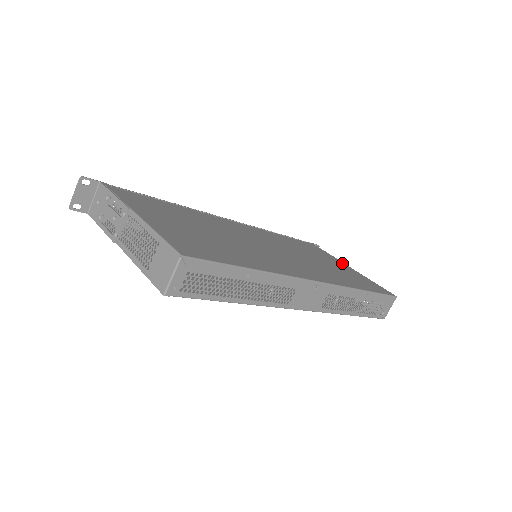
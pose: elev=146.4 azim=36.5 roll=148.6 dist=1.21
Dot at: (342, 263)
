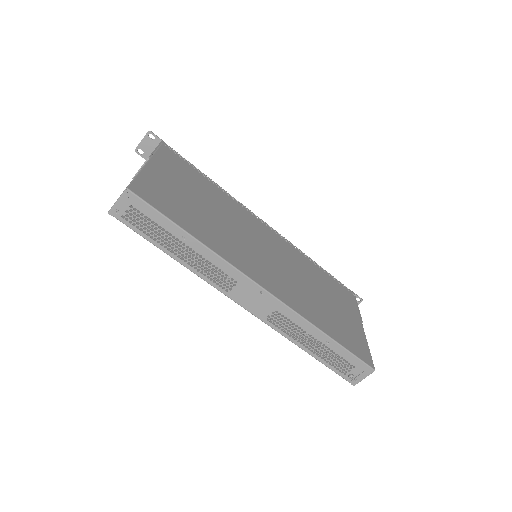
Dot at: (358, 318)
